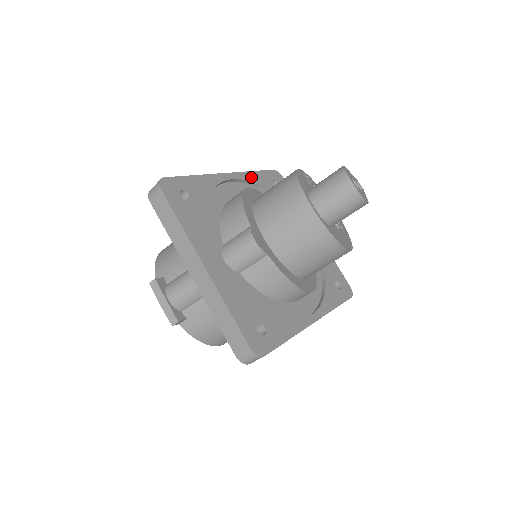
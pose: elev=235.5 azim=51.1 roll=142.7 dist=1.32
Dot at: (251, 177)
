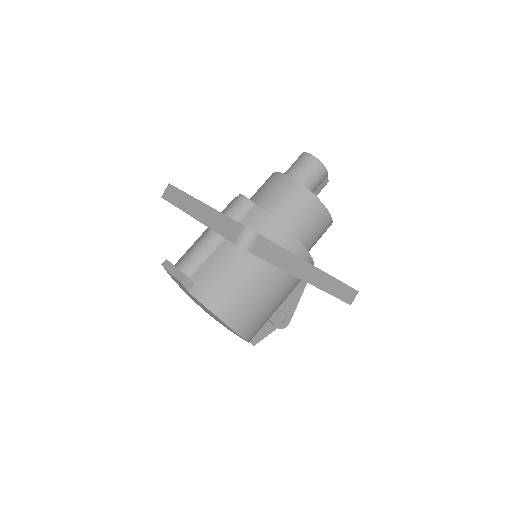
Dot at: occluded
